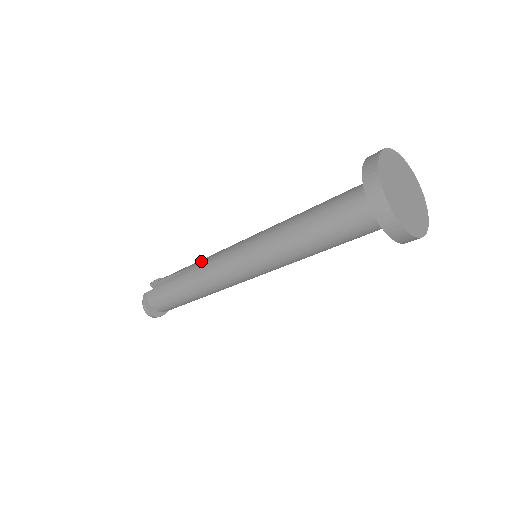
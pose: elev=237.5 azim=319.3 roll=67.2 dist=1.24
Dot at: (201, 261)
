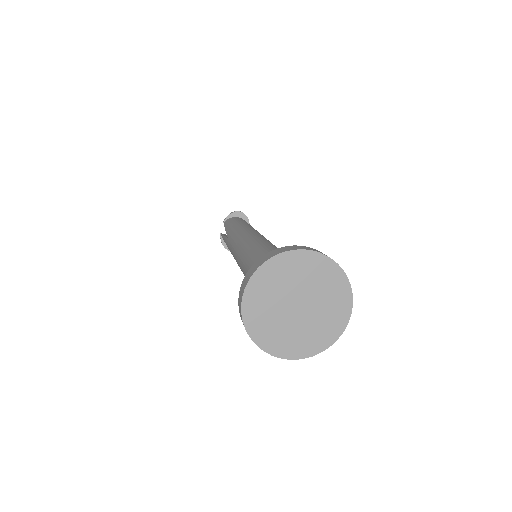
Dot at: (230, 238)
